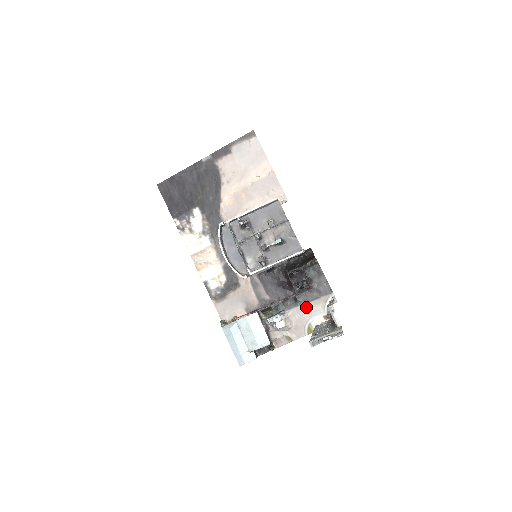
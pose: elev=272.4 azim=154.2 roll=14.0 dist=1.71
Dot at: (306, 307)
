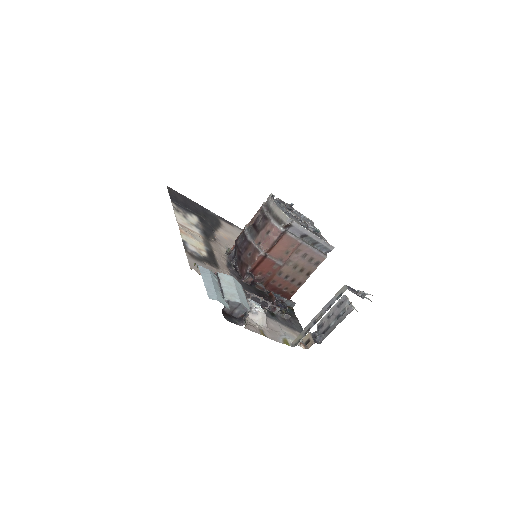
Dot at: (282, 326)
